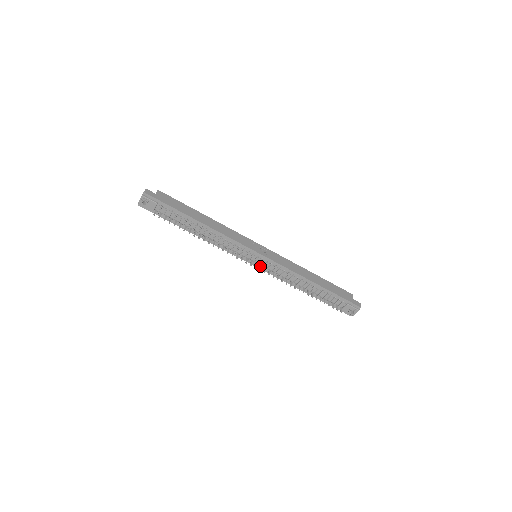
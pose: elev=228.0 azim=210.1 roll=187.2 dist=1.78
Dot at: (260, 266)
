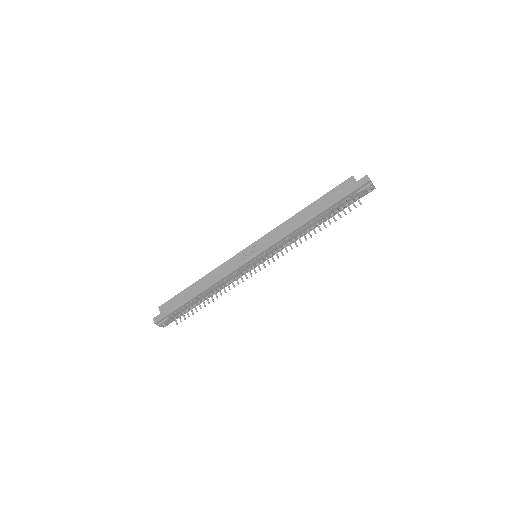
Dot at: (267, 260)
